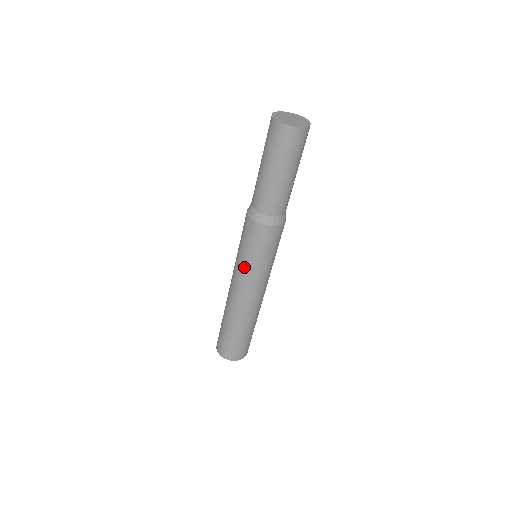
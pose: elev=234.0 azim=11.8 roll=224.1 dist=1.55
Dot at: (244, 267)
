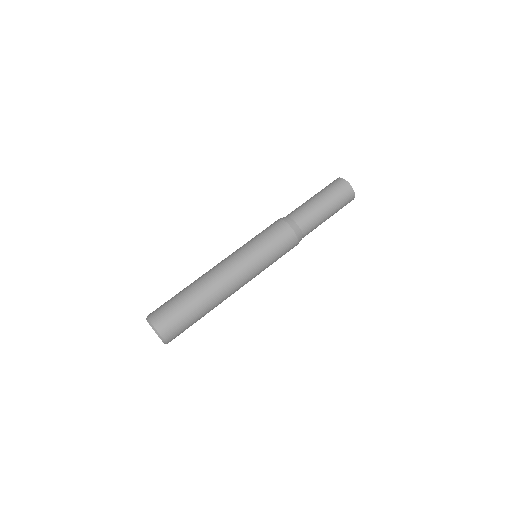
Dot at: (252, 251)
